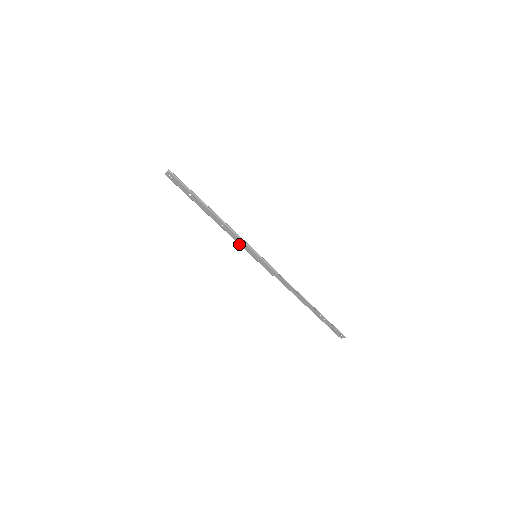
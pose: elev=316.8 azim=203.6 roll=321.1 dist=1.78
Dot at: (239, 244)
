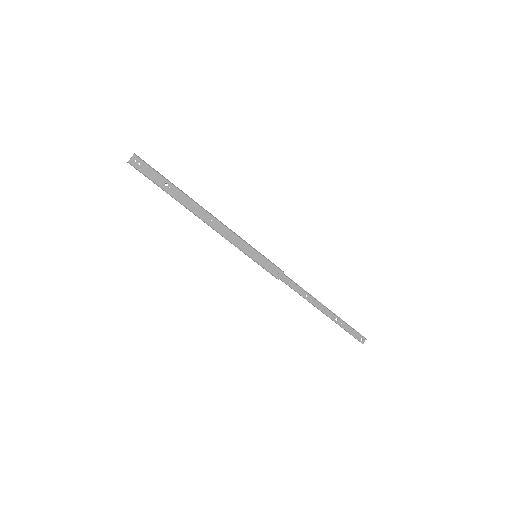
Dot at: (234, 244)
